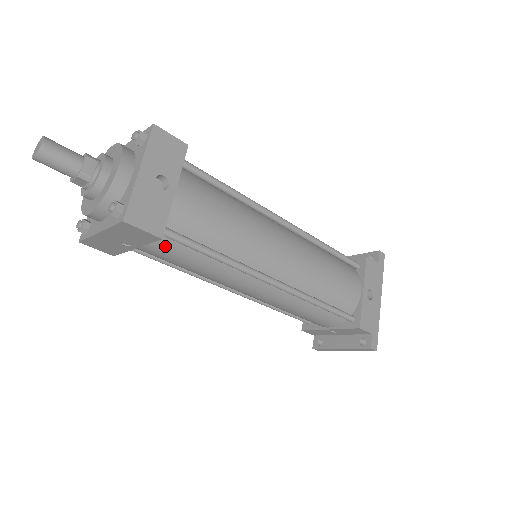
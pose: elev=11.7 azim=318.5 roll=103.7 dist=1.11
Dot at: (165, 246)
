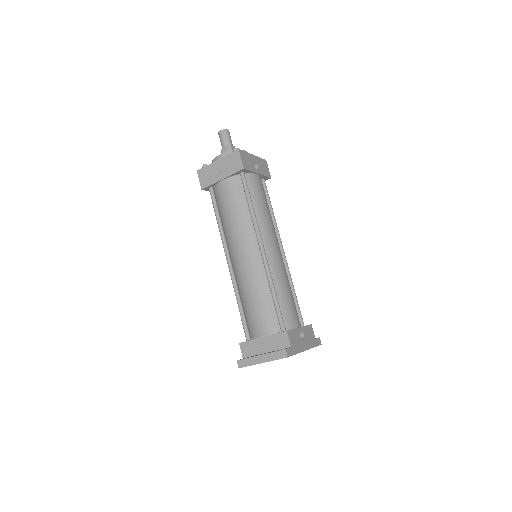
Dot at: (235, 186)
